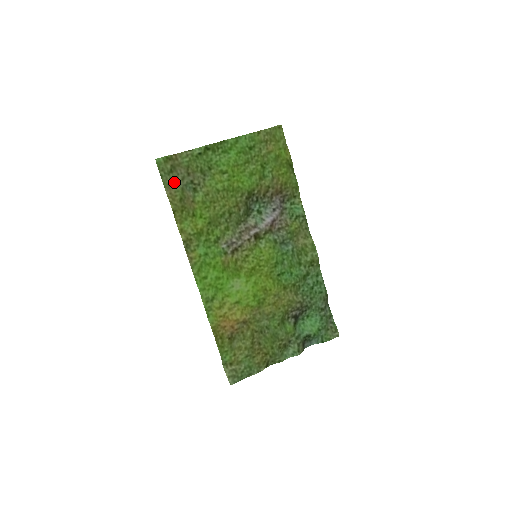
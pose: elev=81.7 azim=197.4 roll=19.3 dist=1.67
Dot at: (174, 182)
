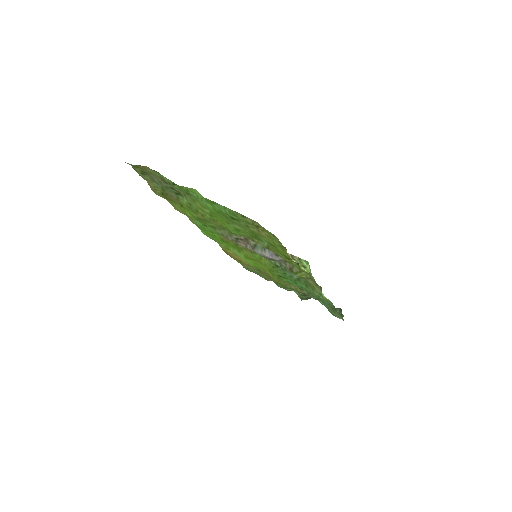
Dot at: (151, 180)
